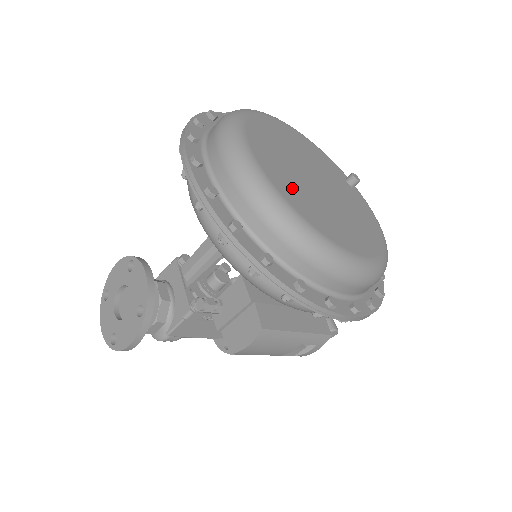
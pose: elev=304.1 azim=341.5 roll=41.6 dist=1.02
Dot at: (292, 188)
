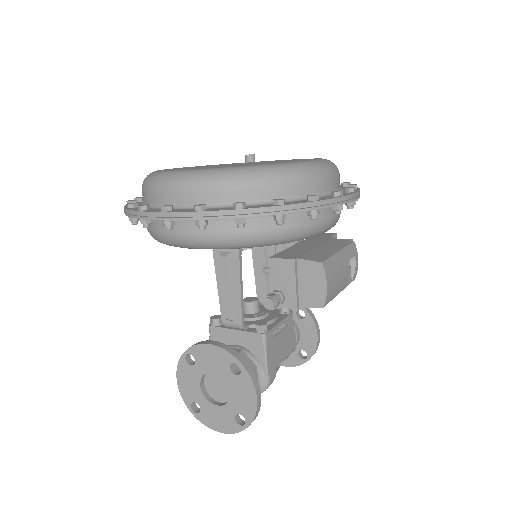
Dot at: occluded
